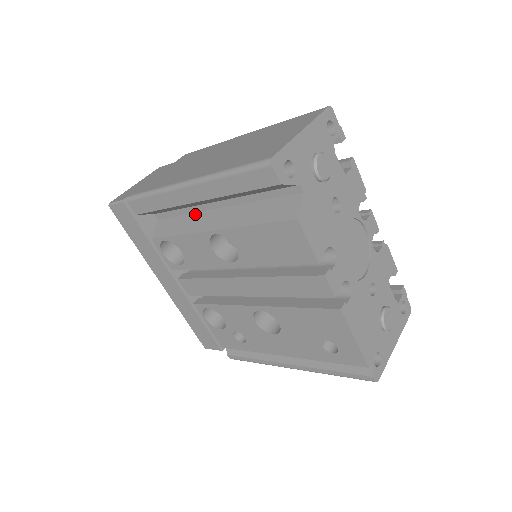
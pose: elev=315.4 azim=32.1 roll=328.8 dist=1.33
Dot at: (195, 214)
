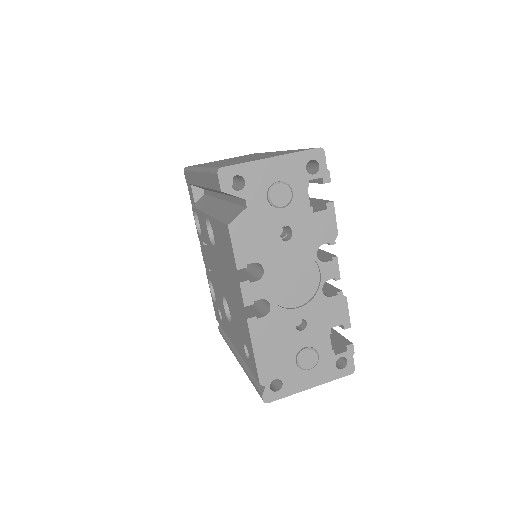
Dot at: (214, 198)
